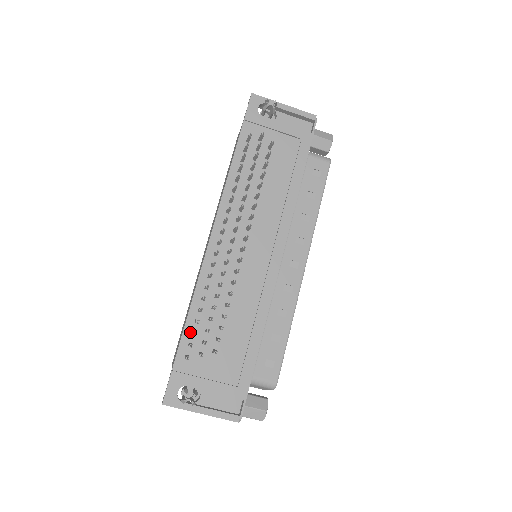
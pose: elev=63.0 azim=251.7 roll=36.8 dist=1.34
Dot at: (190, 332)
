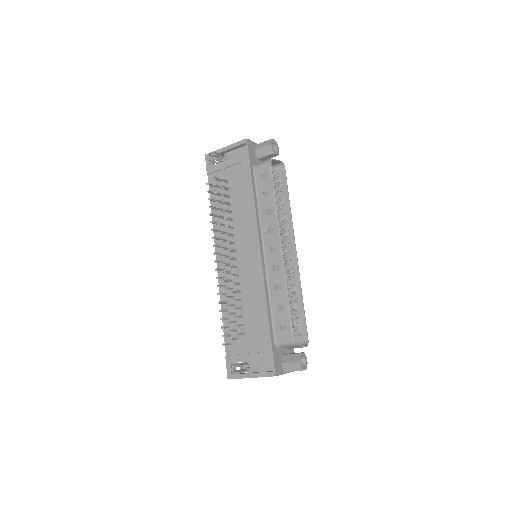
Dot at: (227, 327)
